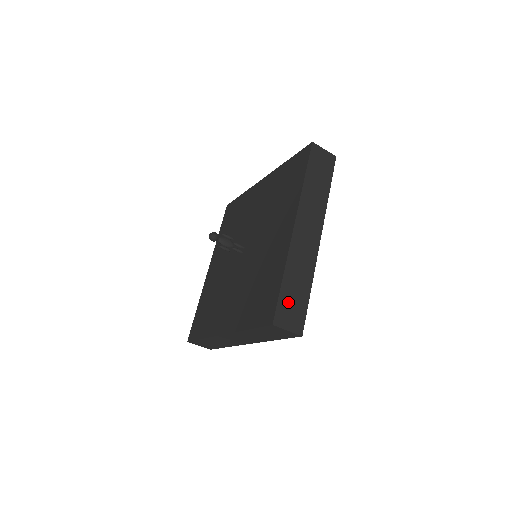
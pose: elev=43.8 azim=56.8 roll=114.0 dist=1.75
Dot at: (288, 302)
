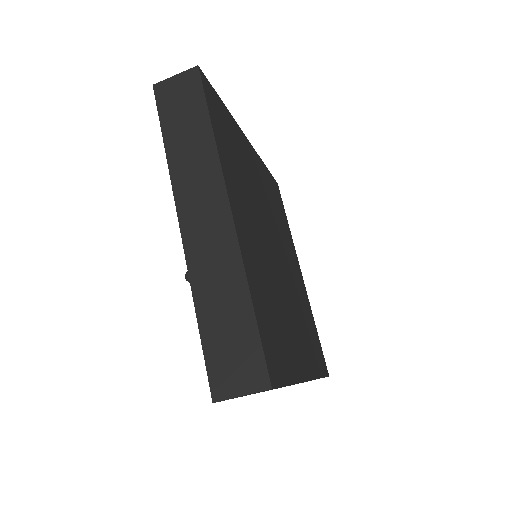
Dot at: (222, 350)
